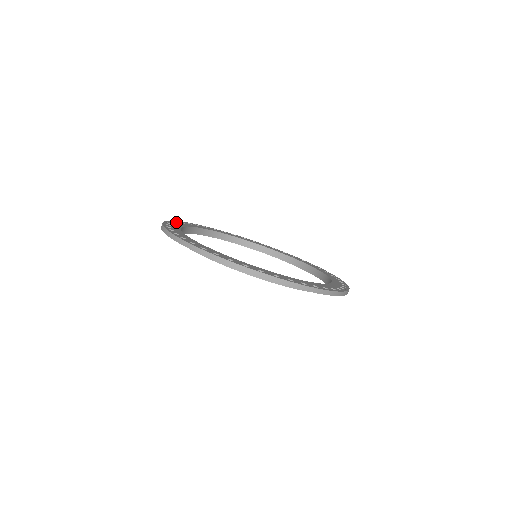
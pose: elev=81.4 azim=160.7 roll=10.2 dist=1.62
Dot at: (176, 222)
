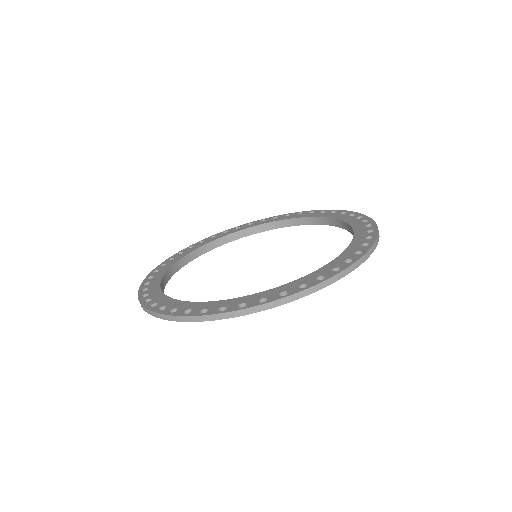
Dot at: (145, 301)
